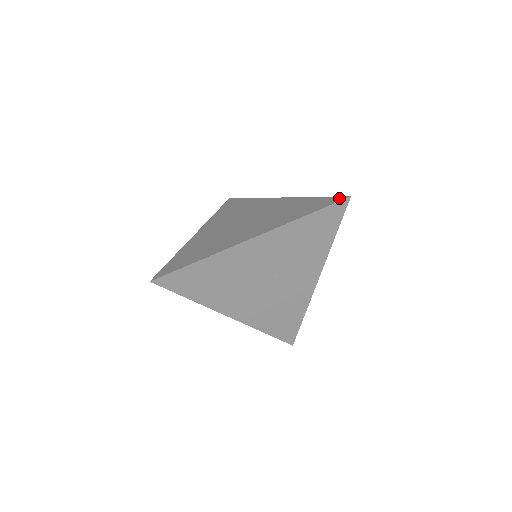
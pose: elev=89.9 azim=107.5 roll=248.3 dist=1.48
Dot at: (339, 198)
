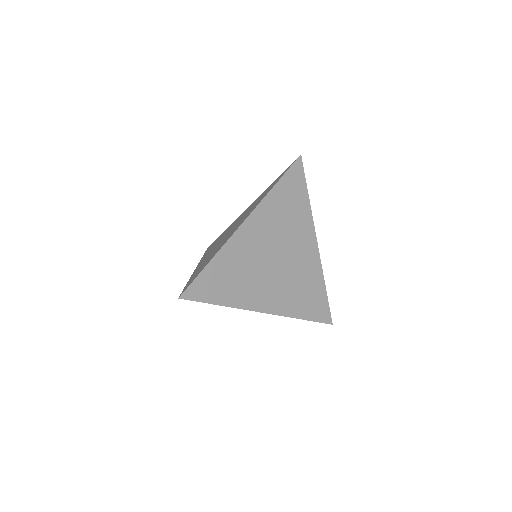
Dot at: (293, 162)
